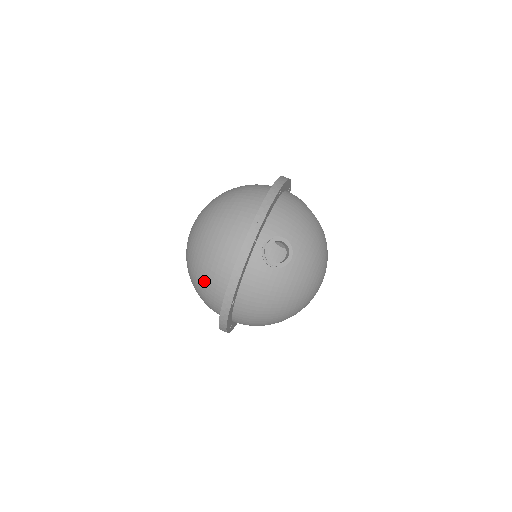
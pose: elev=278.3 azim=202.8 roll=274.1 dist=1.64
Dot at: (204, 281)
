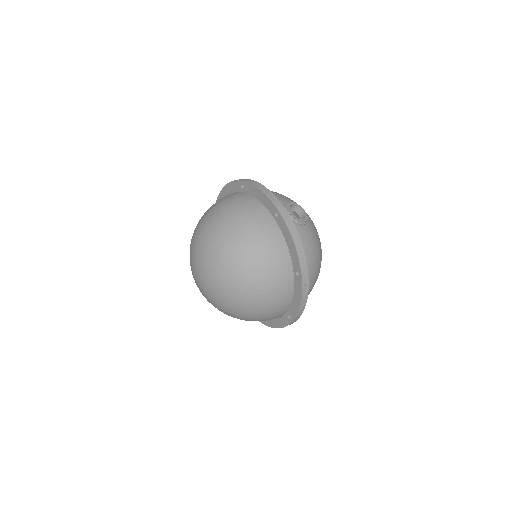
Dot at: (268, 281)
